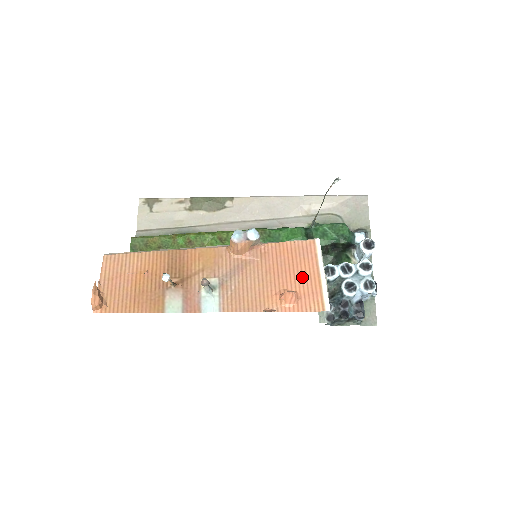
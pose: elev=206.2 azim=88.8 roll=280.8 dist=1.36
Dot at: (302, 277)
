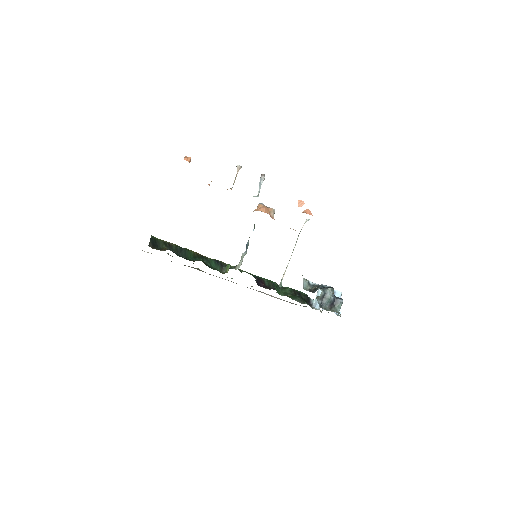
Dot at: occluded
